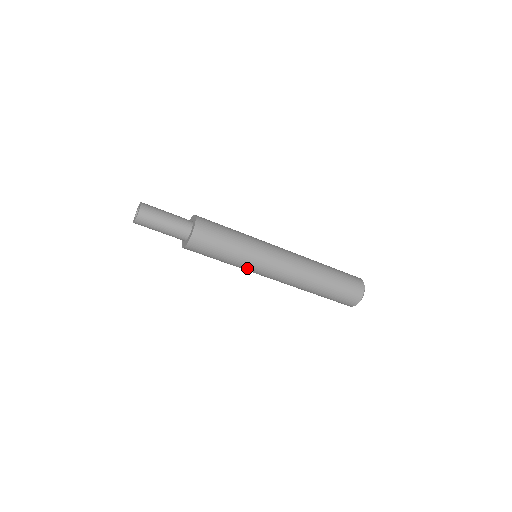
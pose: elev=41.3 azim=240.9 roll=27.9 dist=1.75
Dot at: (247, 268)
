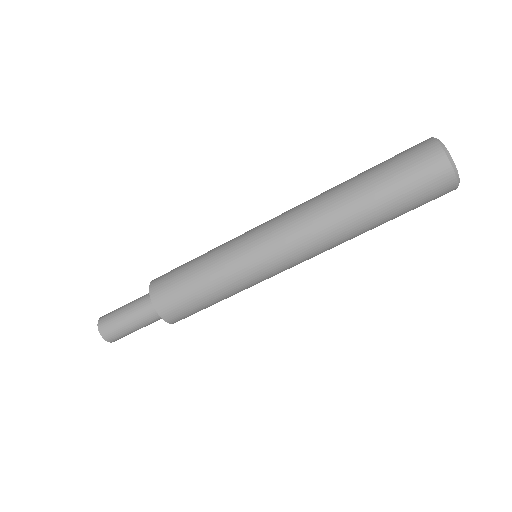
Dot at: (253, 283)
